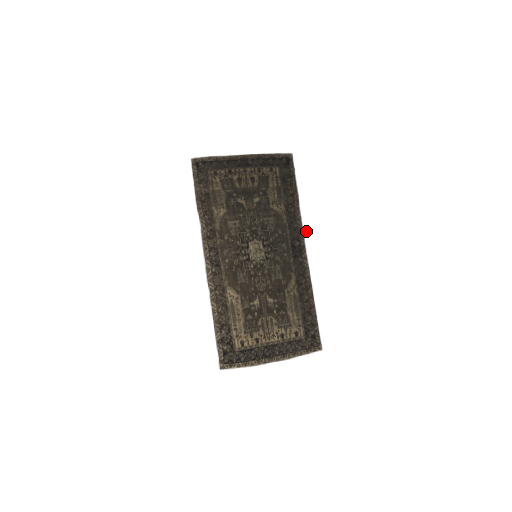
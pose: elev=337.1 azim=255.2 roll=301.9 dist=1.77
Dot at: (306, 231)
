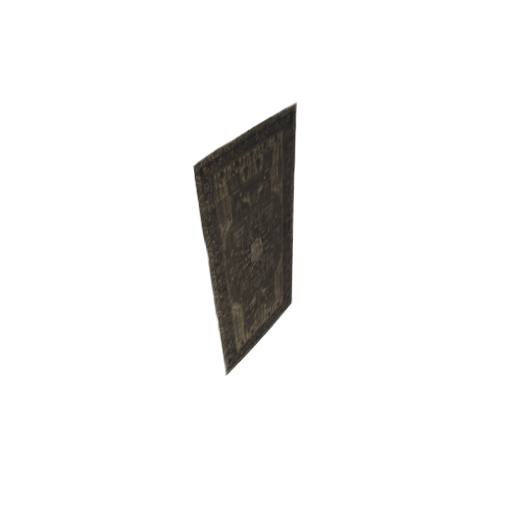
Dot at: occluded
